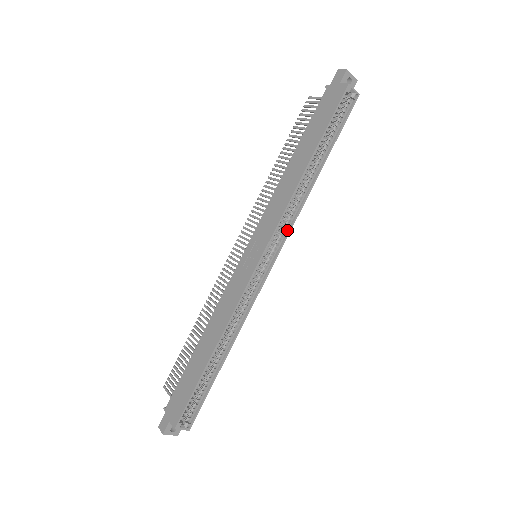
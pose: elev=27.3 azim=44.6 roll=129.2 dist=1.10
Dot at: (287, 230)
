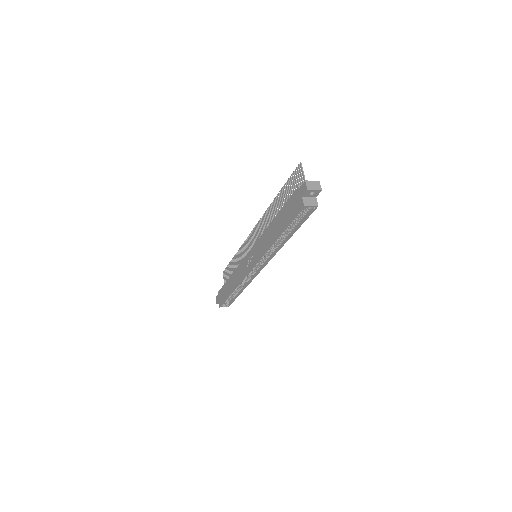
Dot at: (270, 257)
